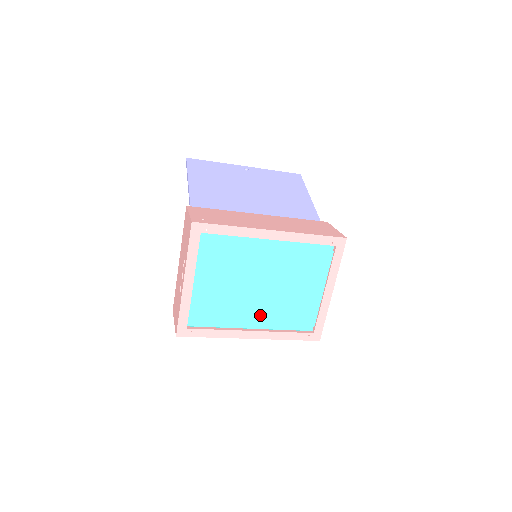
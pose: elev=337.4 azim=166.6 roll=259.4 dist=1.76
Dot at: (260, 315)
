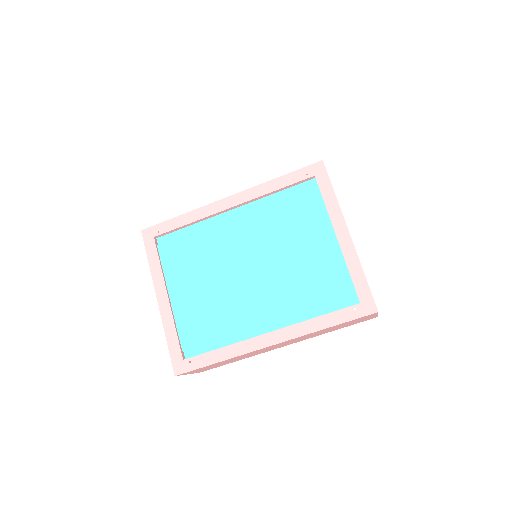
Dot at: (271, 309)
